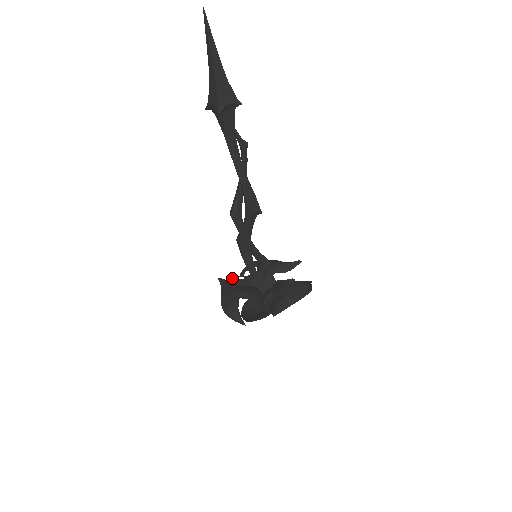
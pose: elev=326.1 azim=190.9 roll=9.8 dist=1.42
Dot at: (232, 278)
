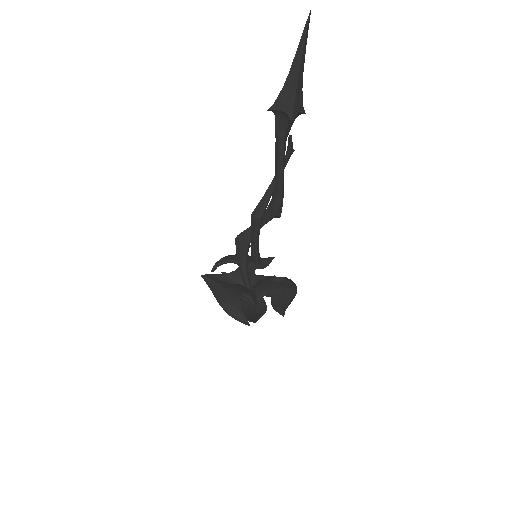
Dot at: (207, 274)
